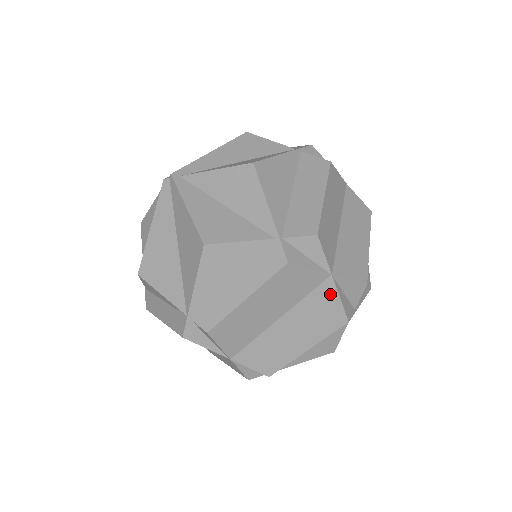
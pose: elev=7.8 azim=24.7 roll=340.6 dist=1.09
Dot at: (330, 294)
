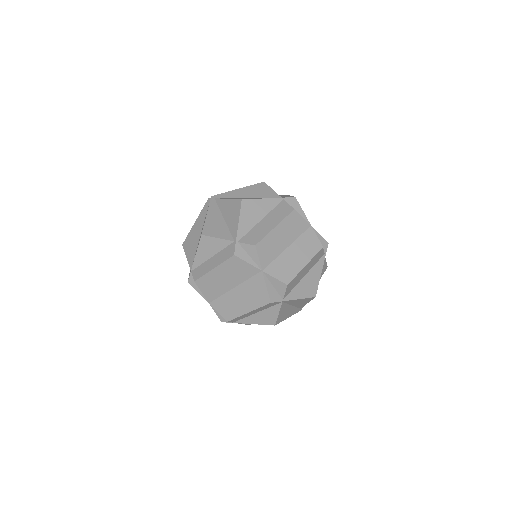
Dot at: (261, 282)
